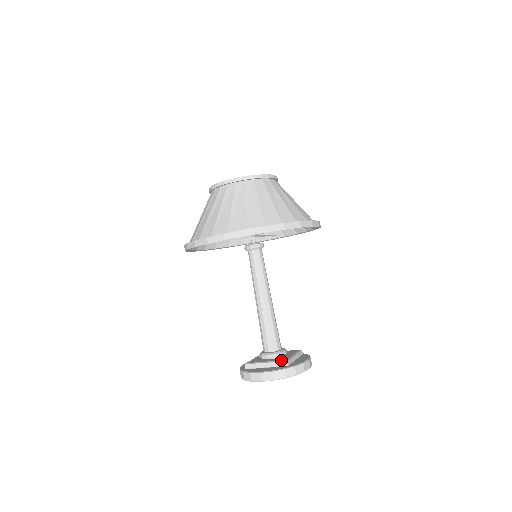
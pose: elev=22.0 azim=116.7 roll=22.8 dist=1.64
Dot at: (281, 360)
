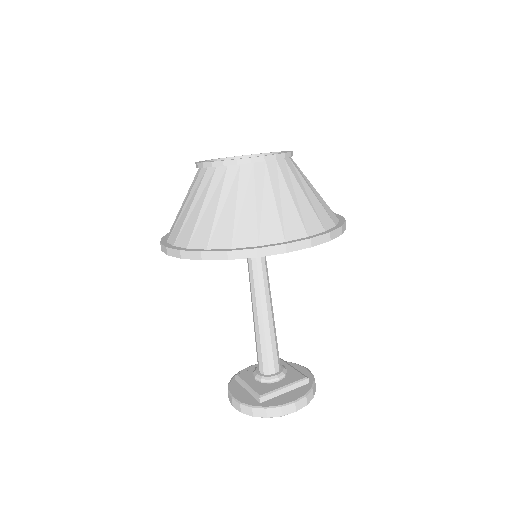
Dot at: (301, 379)
